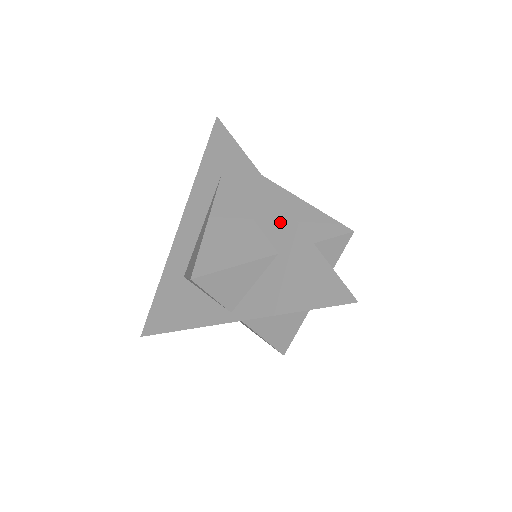
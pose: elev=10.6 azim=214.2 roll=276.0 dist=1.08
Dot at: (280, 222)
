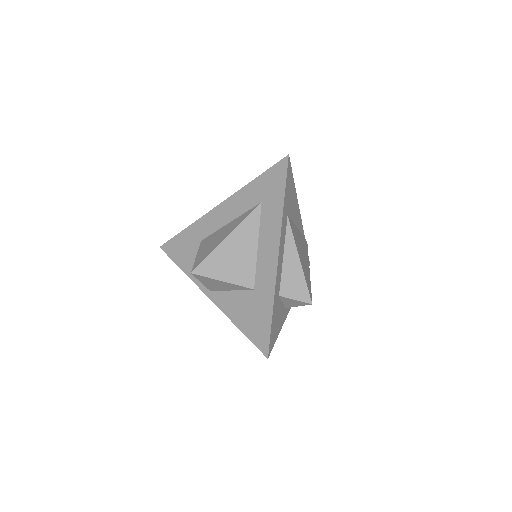
Dot at: (268, 273)
